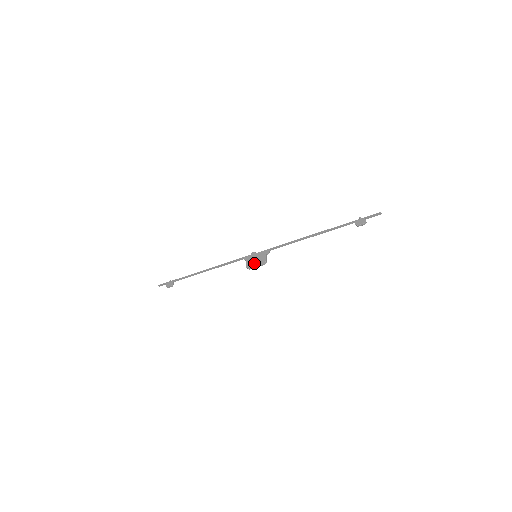
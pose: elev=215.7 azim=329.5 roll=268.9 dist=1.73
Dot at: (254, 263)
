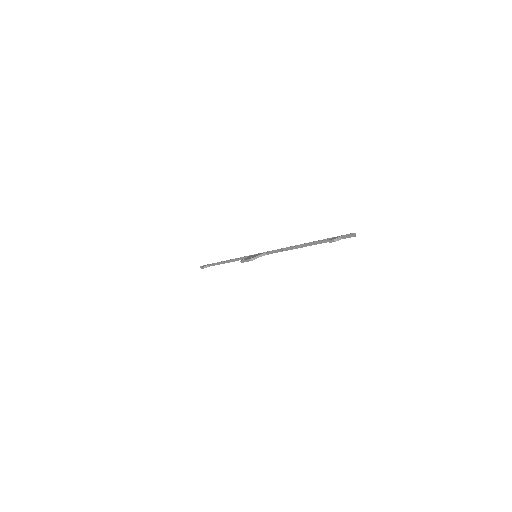
Dot at: (247, 258)
